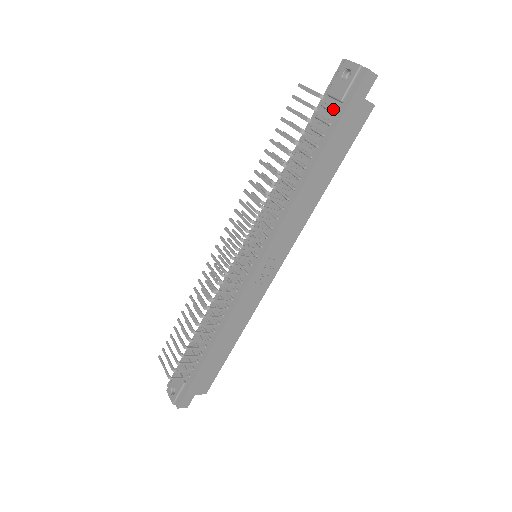
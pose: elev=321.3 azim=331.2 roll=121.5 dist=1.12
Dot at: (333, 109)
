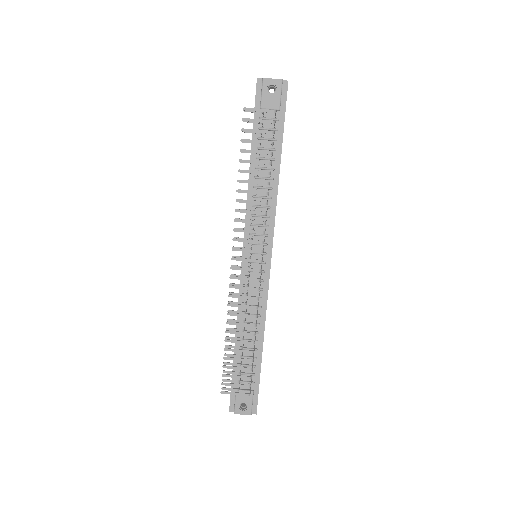
Dot at: (272, 118)
